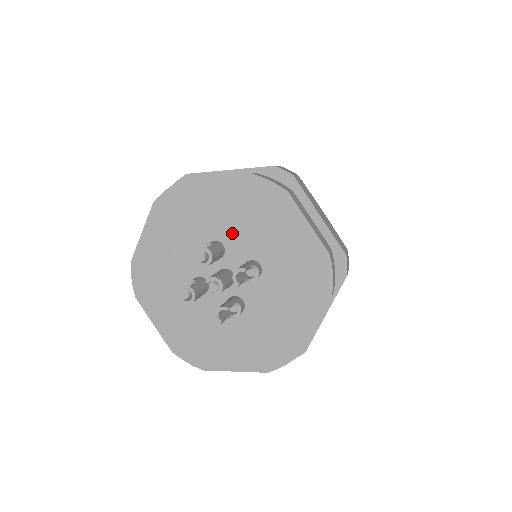
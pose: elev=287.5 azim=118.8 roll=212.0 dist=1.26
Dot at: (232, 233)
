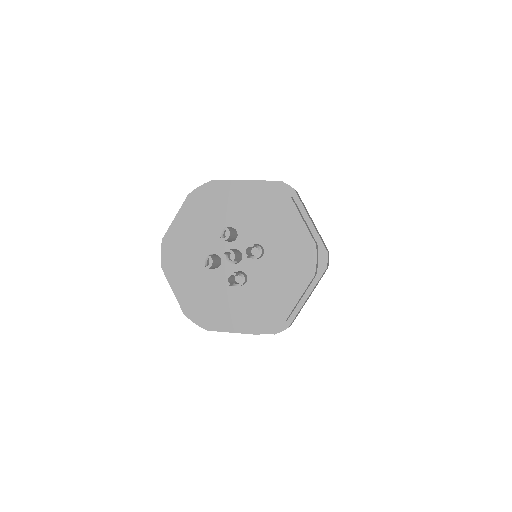
Dot at: (245, 223)
